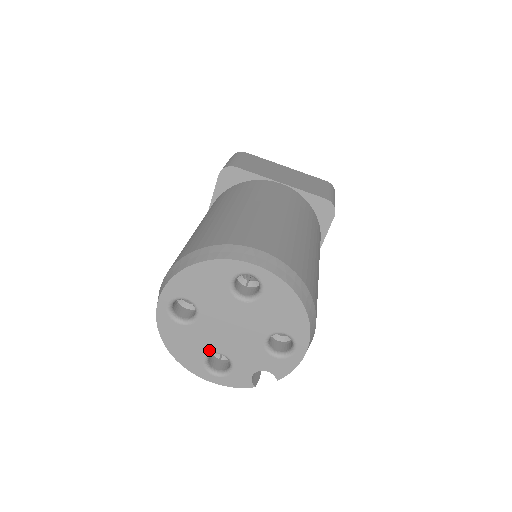
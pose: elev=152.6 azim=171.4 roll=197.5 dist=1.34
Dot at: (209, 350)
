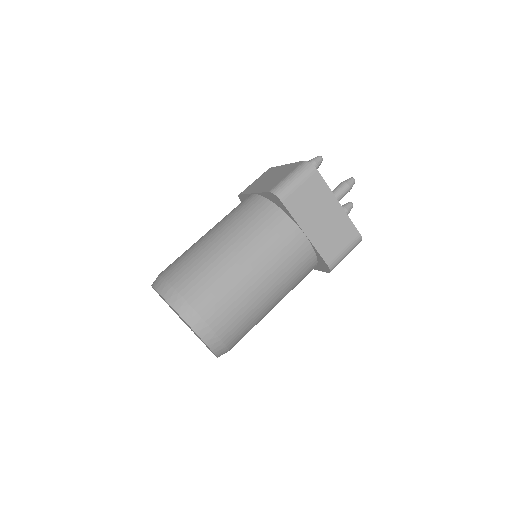
Dot at: (174, 311)
